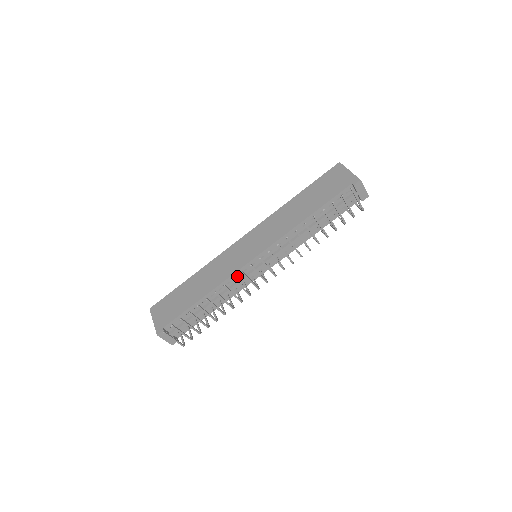
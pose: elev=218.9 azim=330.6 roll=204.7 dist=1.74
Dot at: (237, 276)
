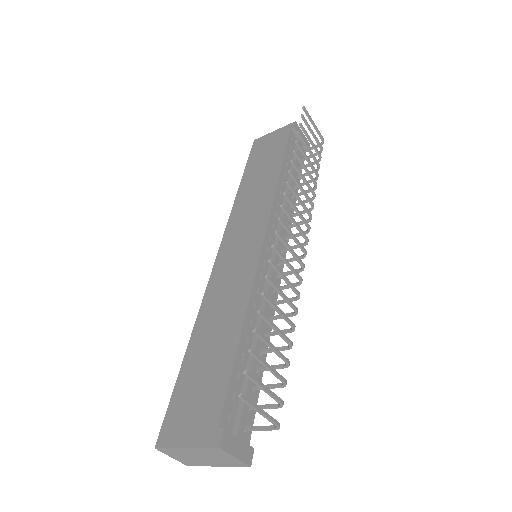
Dot at: (260, 277)
